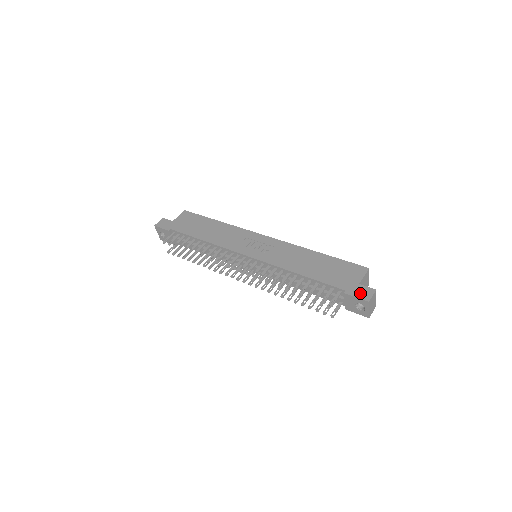
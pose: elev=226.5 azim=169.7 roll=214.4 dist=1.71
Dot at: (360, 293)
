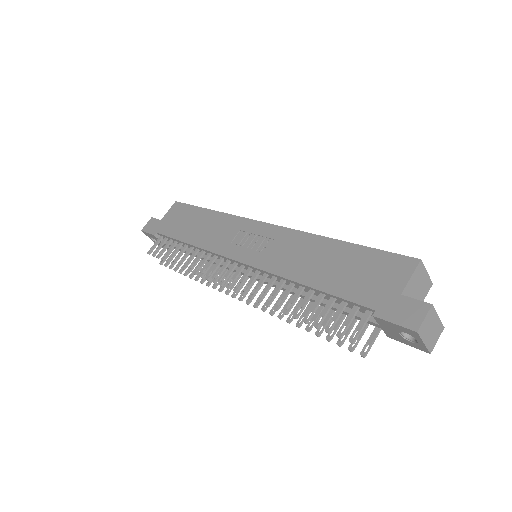
Dot at: (401, 314)
